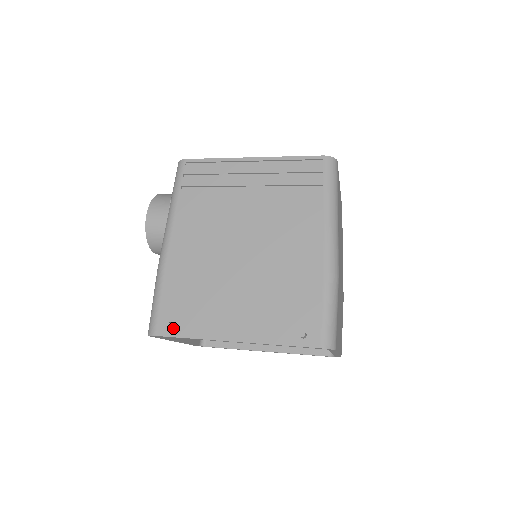
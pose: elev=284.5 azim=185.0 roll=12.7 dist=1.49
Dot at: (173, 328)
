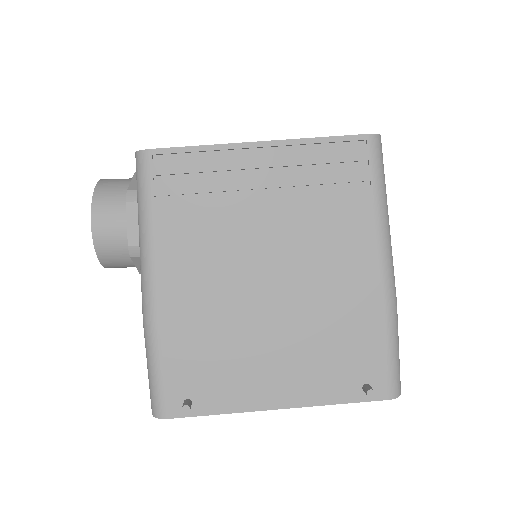
Dot at: (191, 405)
